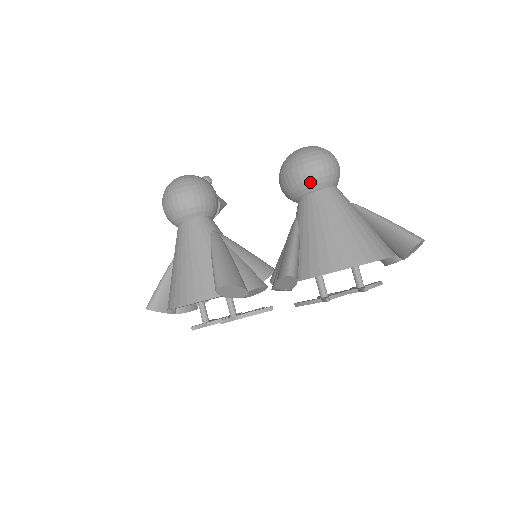
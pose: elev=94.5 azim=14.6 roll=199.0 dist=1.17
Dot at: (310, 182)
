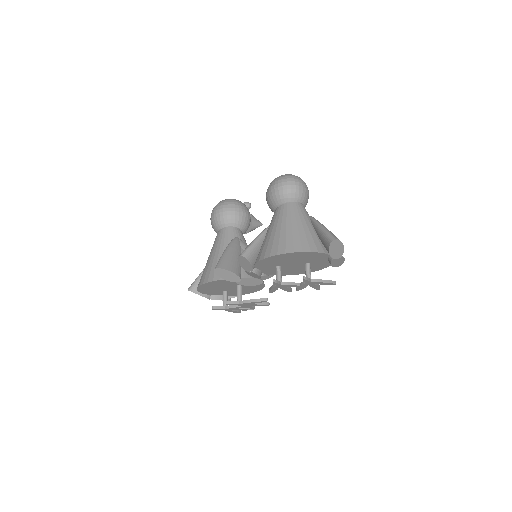
Dot at: (277, 197)
